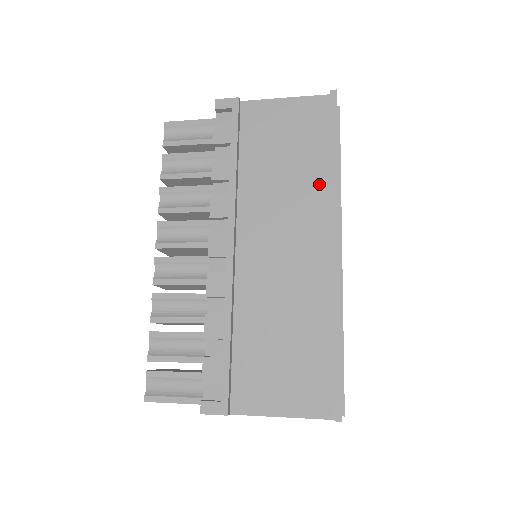
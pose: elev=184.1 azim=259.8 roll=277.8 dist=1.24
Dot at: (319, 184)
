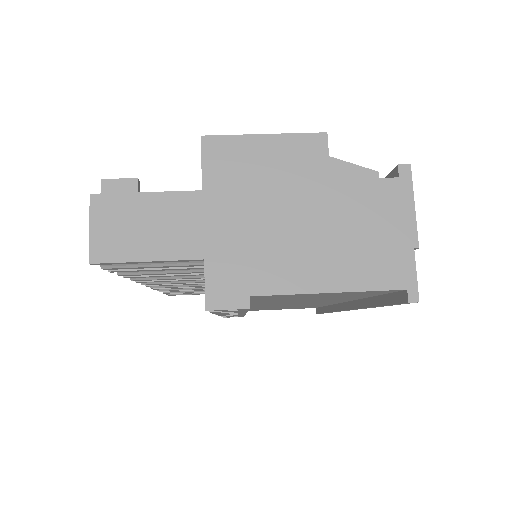
Dot at: occluded
